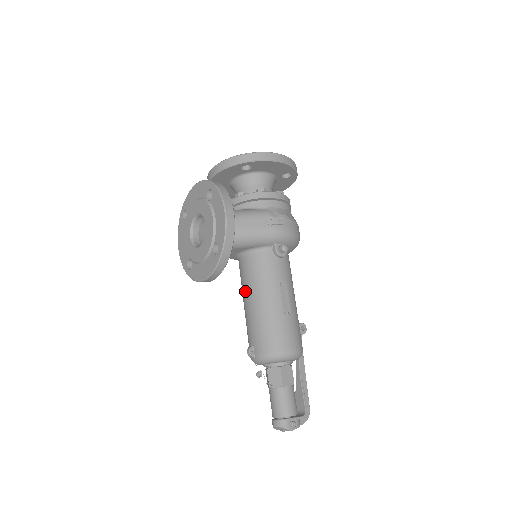
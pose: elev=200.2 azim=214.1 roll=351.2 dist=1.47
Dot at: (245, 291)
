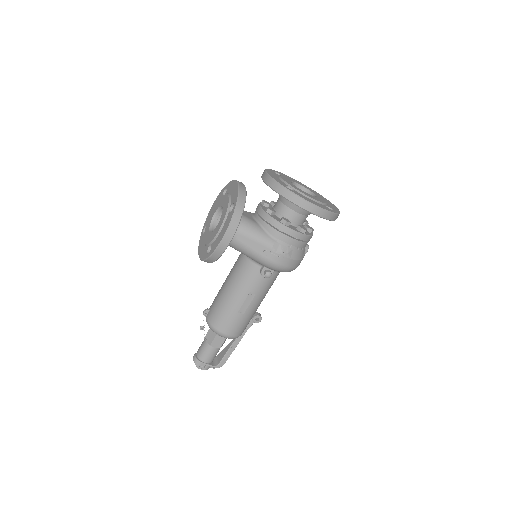
Dot at: (229, 275)
